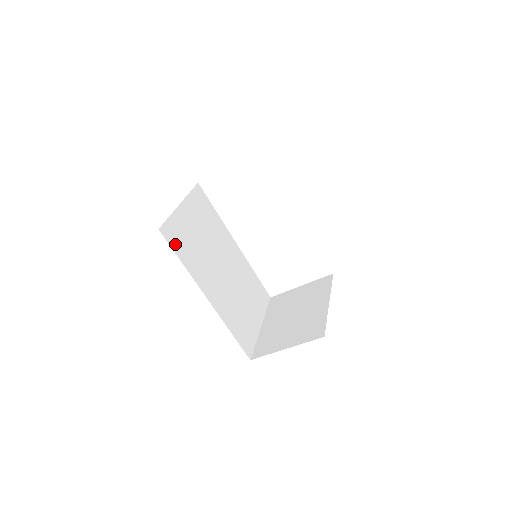
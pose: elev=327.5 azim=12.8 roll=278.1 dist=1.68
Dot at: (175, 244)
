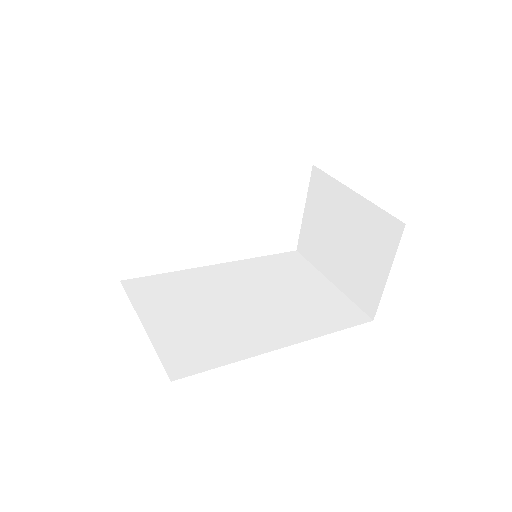
Dot at: (199, 363)
